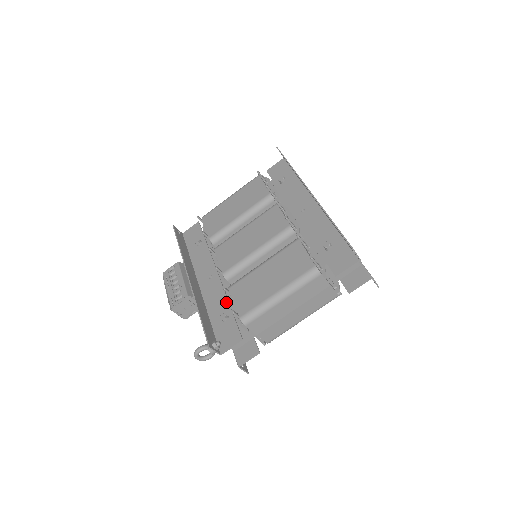
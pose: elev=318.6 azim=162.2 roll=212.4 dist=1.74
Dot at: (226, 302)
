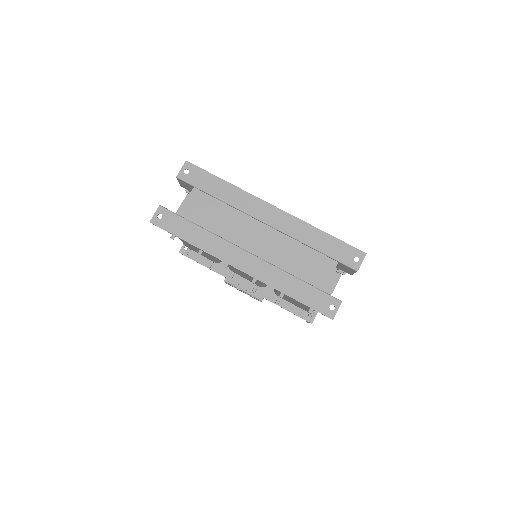
Dot at: occluded
